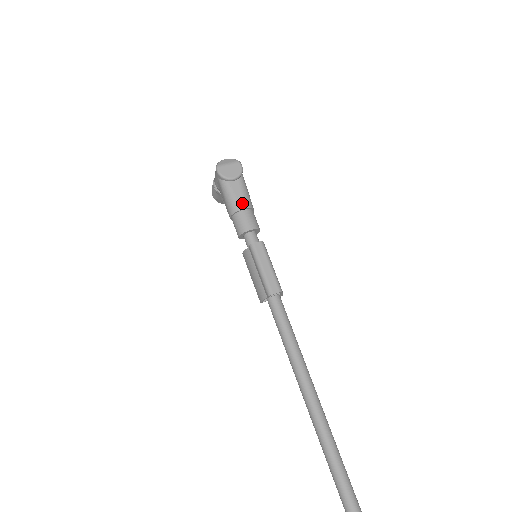
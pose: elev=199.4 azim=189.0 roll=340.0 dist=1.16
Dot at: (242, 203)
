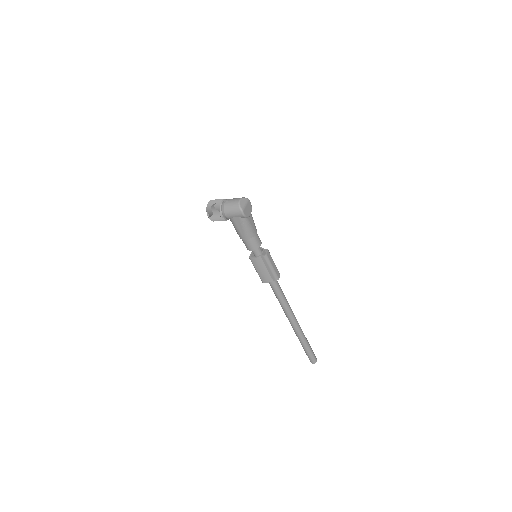
Dot at: (255, 229)
